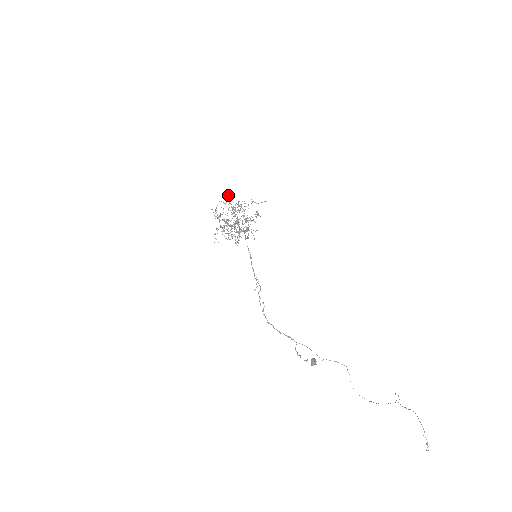
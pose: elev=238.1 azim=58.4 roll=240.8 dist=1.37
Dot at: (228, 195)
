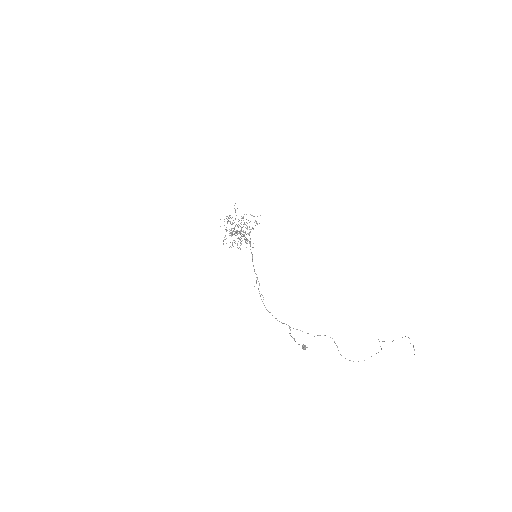
Dot at: occluded
